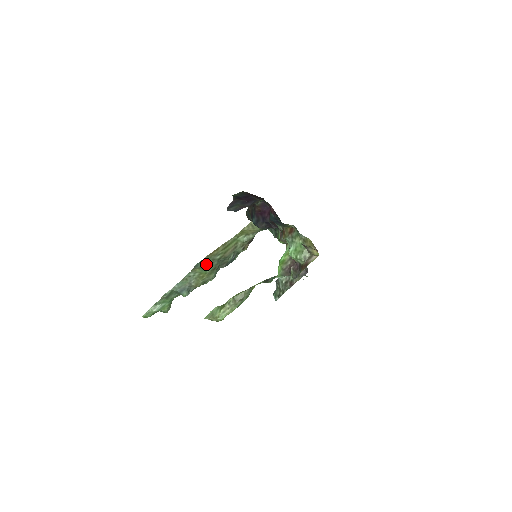
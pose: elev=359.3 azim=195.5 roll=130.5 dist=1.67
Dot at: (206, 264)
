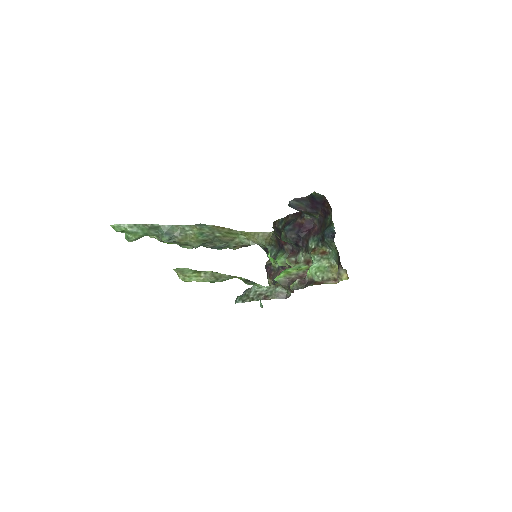
Dot at: (205, 231)
